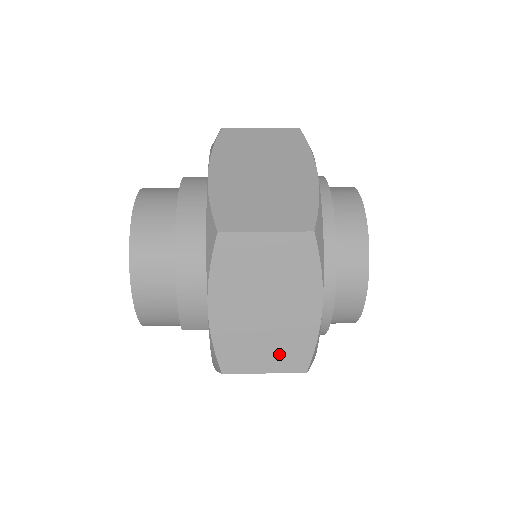
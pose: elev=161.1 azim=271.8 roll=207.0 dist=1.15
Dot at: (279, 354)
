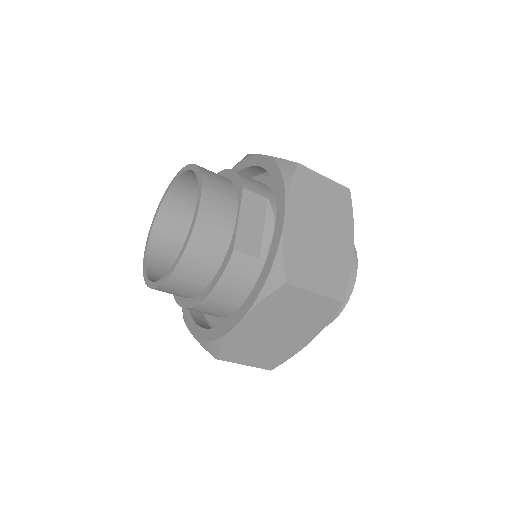
Dot at: occluded
